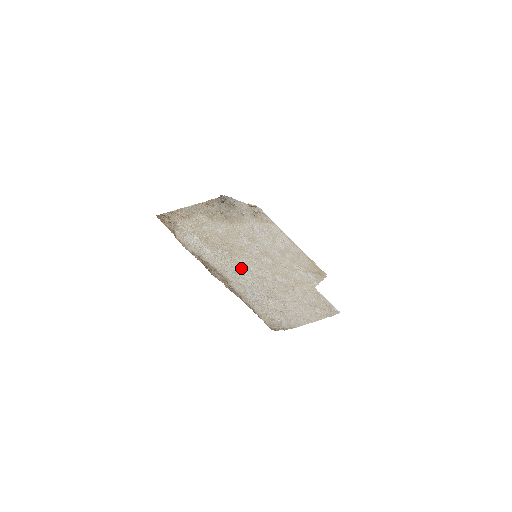
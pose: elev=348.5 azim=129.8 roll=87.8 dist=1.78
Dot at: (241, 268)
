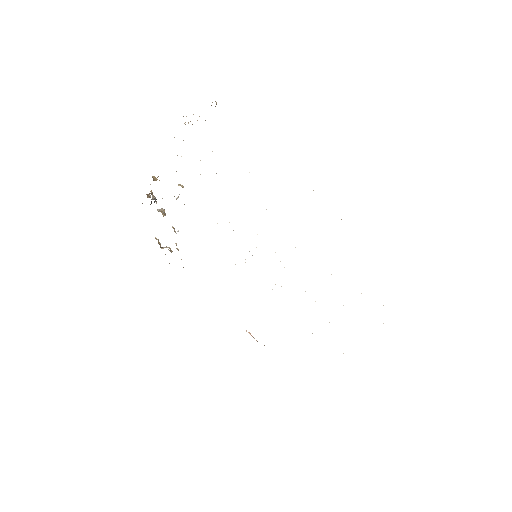
Dot at: occluded
